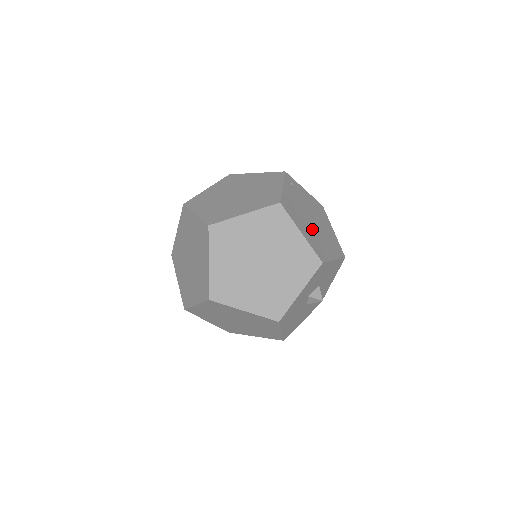
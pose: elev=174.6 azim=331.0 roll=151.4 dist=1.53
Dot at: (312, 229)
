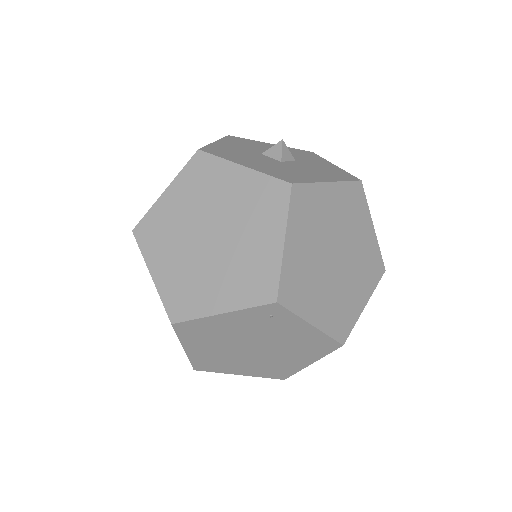
Dot at: occluded
